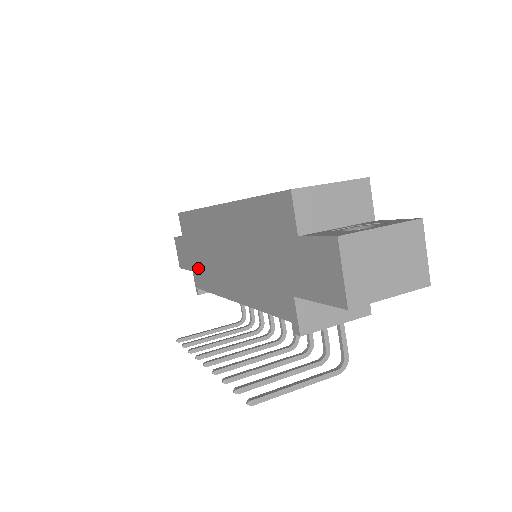
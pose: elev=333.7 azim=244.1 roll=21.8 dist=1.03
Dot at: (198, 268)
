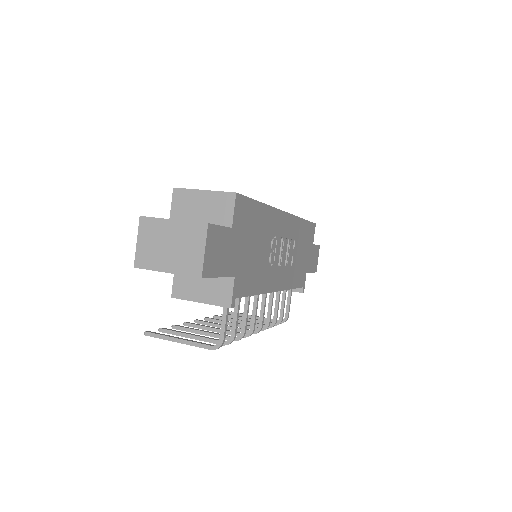
Dot at: occluded
